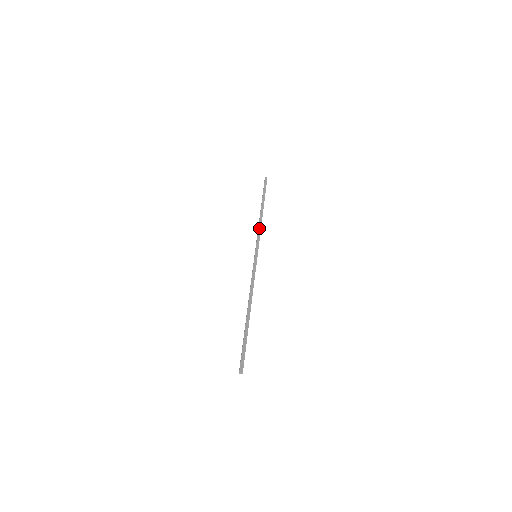
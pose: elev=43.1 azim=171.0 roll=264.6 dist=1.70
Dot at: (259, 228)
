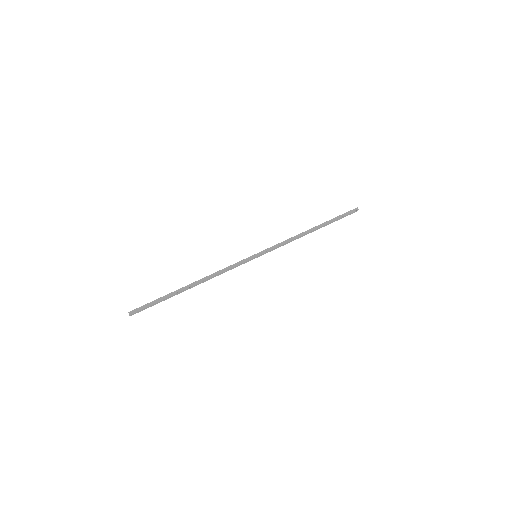
Dot at: (289, 239)
